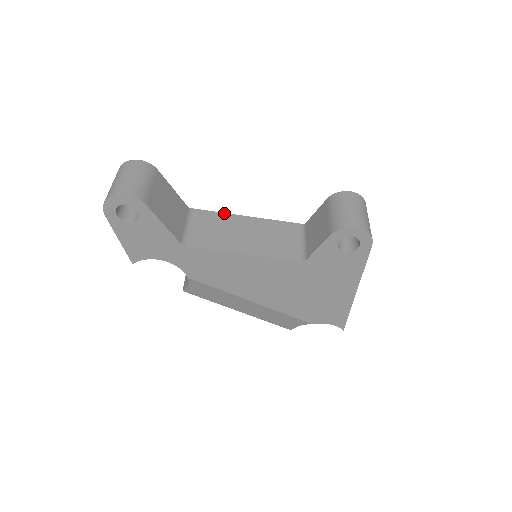
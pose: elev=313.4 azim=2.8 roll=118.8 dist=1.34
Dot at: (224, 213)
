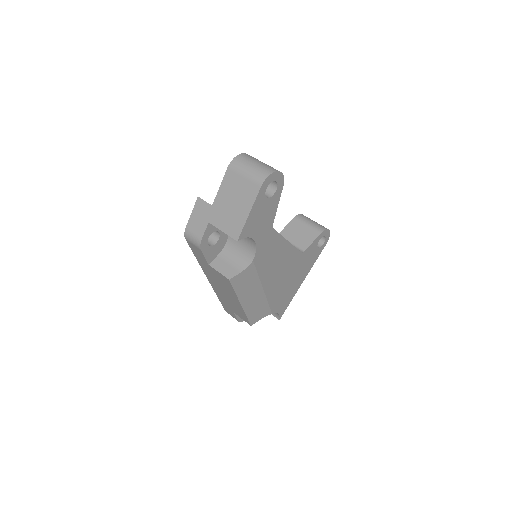
Dot at: occluded
